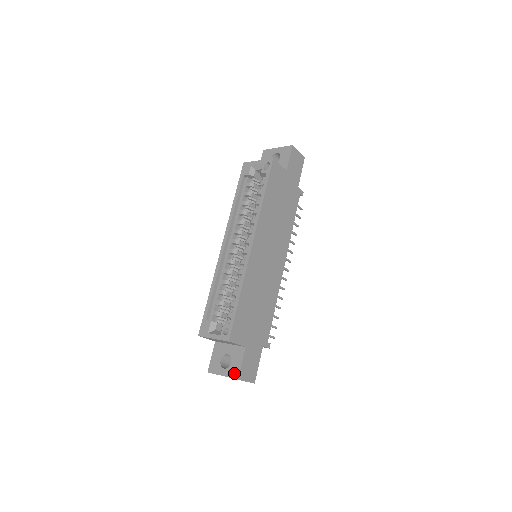
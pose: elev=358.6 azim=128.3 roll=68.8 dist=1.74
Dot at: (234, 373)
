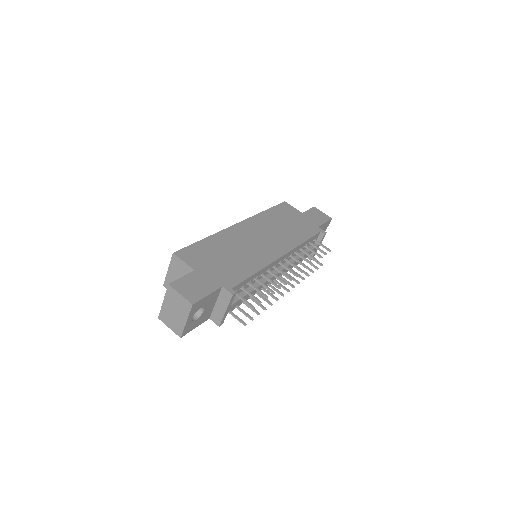
Dot at: occluded
